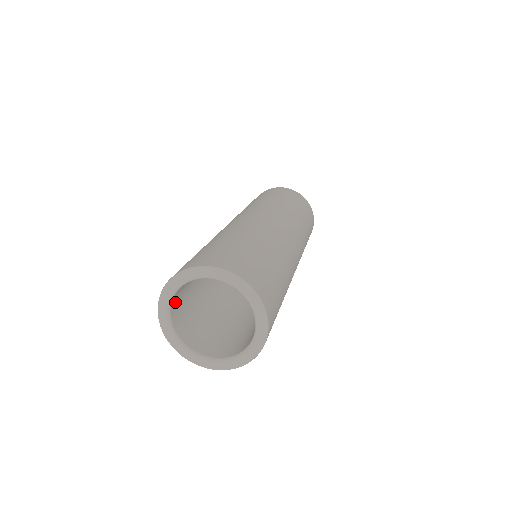
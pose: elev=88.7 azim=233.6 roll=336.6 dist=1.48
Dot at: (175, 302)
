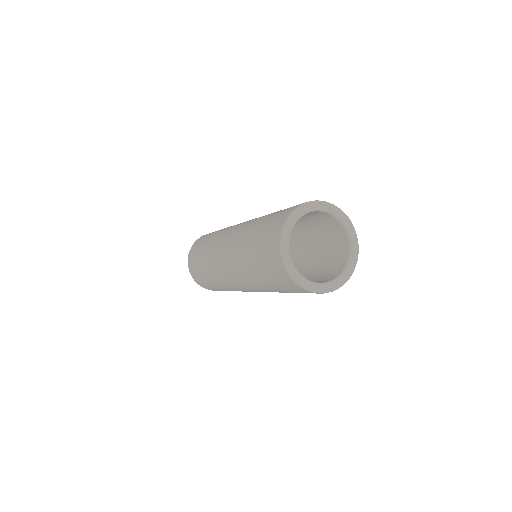
Dot at: occluded
